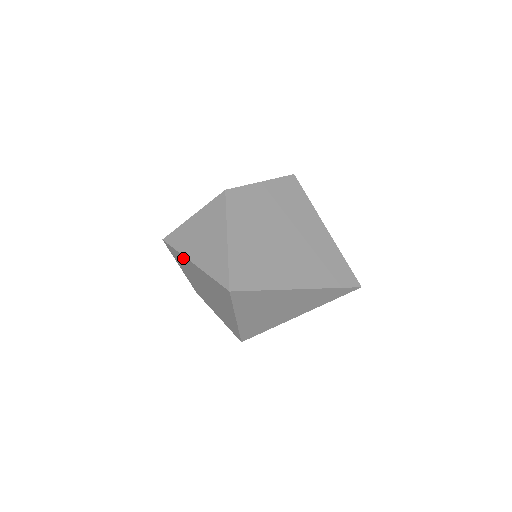
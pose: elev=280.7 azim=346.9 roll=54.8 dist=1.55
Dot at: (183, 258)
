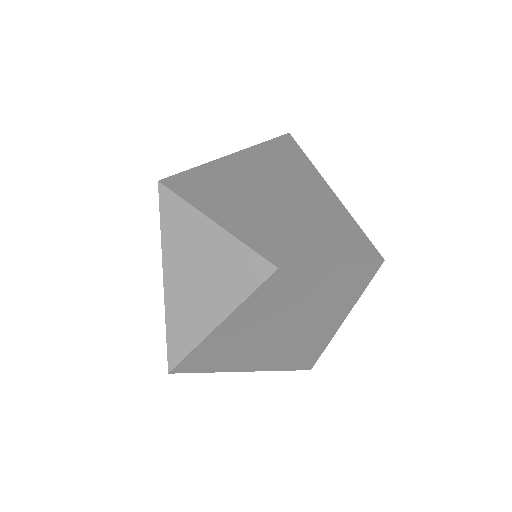
Dot at: (161, 242)
